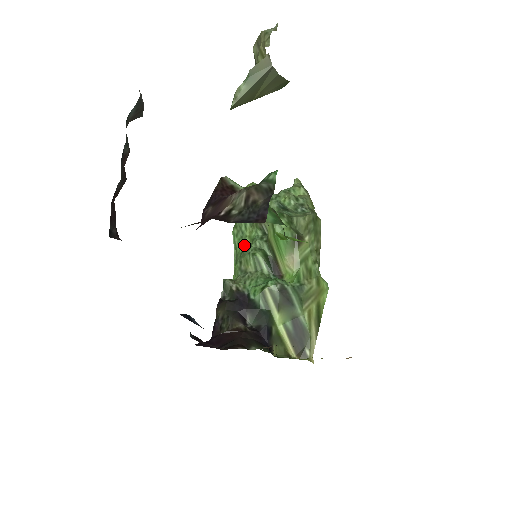
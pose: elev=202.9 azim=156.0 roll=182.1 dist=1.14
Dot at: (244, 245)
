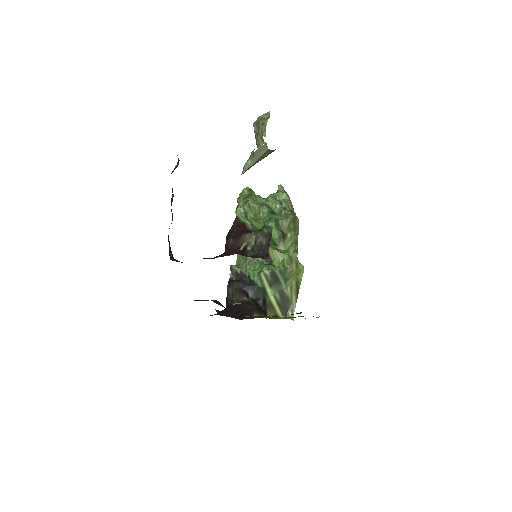
Dot at: occluded
